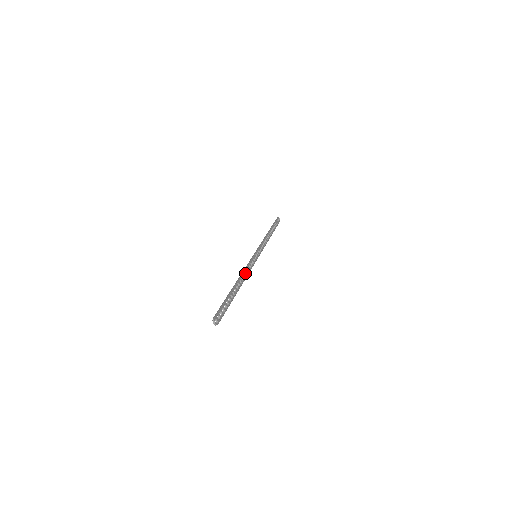
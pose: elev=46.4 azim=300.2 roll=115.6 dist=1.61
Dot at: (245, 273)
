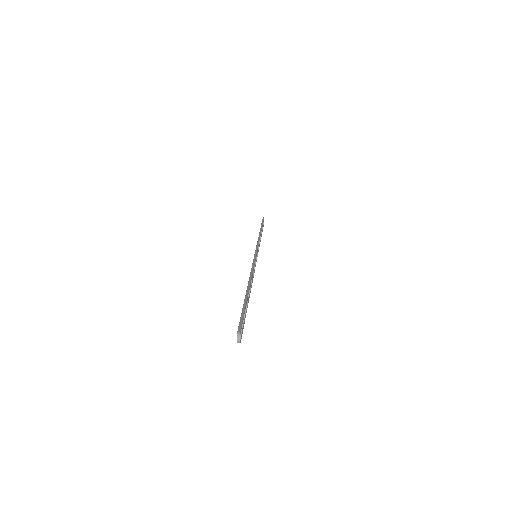
Dot at: (252, 275)
